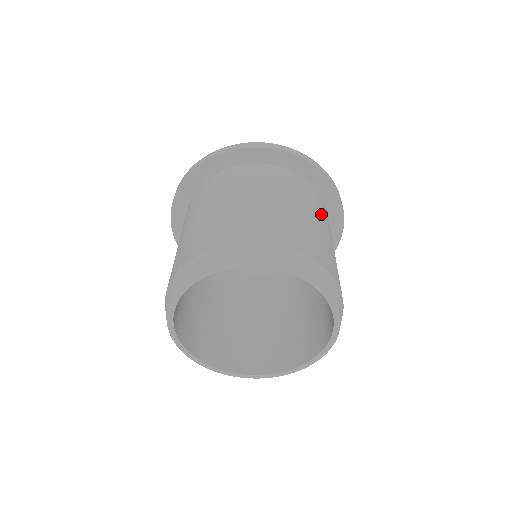
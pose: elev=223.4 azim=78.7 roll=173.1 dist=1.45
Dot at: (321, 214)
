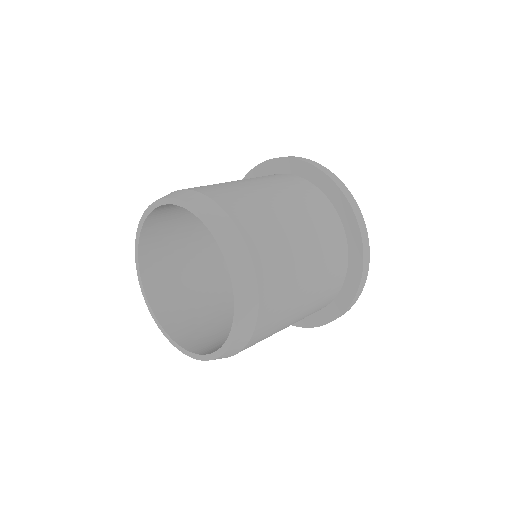
Dot at: (272, 182)
